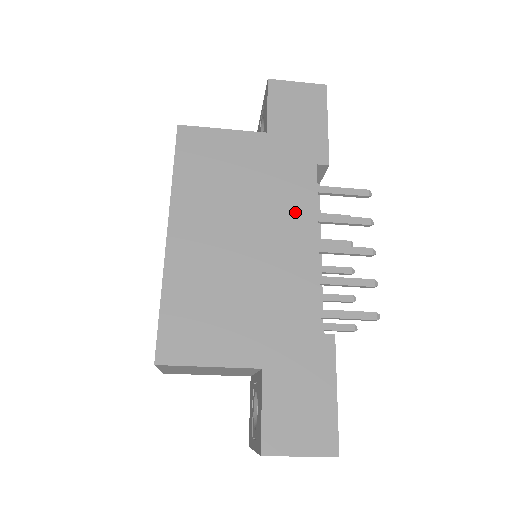
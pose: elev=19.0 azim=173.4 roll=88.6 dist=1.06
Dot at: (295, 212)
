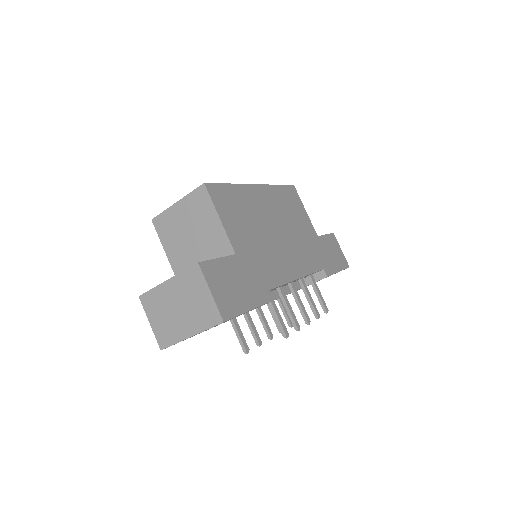
Dot at: (302, 260)
